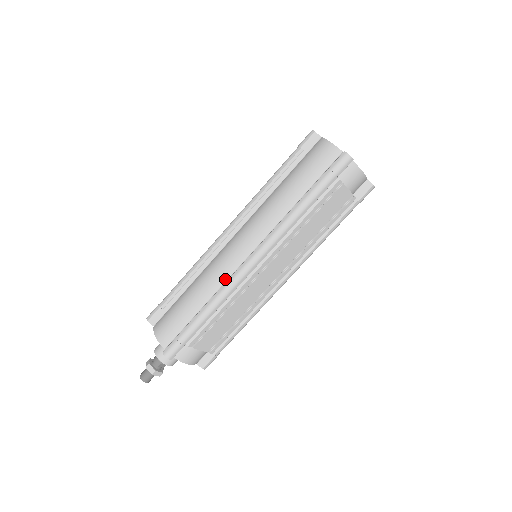
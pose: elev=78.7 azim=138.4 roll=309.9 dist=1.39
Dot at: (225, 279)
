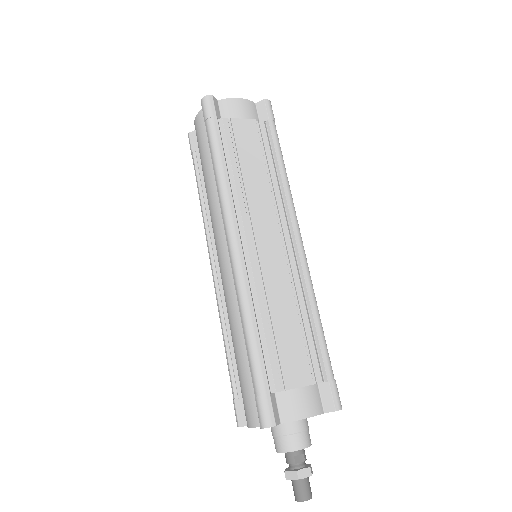
Dot at: occluded
